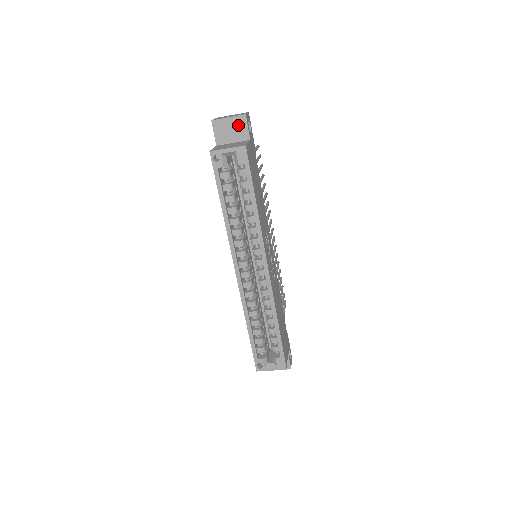
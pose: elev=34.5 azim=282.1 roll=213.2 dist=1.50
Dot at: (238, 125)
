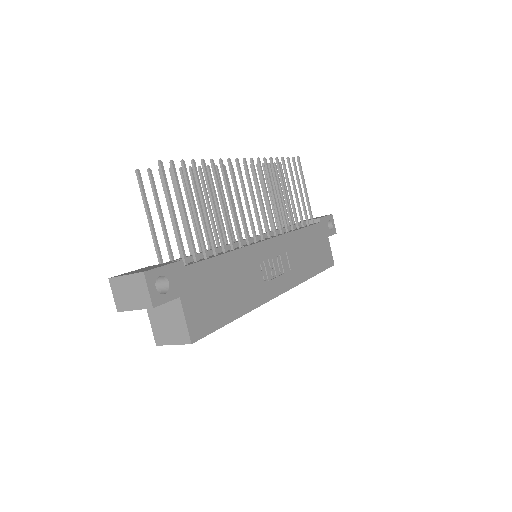
Dot at: occluded
